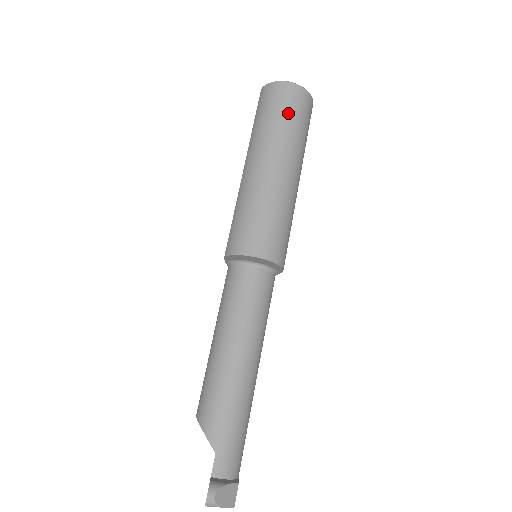
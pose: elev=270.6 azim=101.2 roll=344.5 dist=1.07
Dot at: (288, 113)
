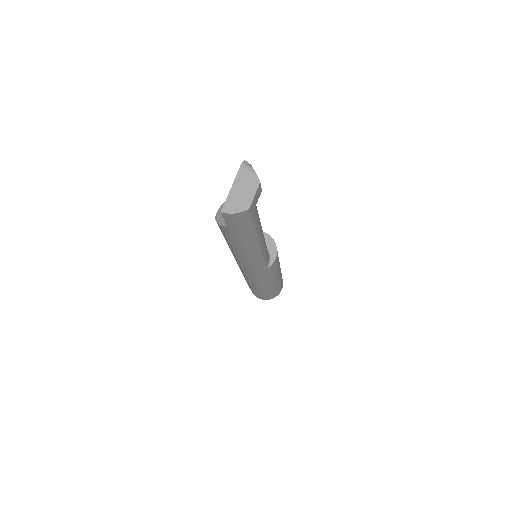
Dot at: occluded
